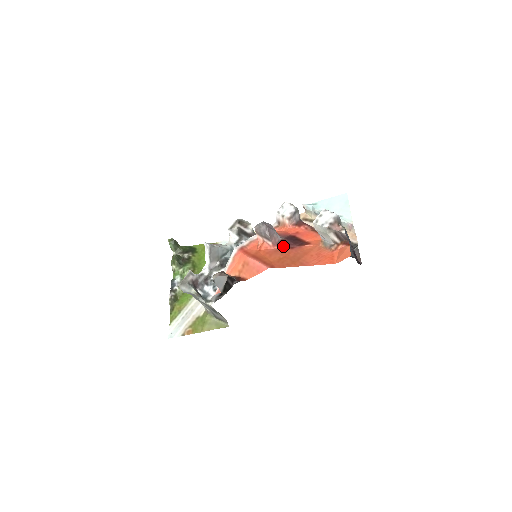
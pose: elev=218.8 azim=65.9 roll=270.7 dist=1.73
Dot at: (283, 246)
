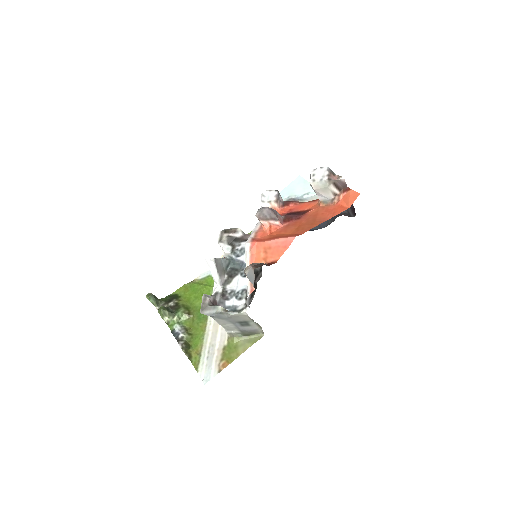
Dot at: (289, 221)
